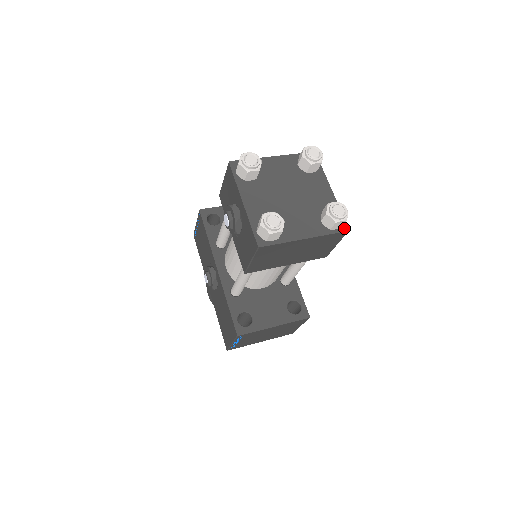
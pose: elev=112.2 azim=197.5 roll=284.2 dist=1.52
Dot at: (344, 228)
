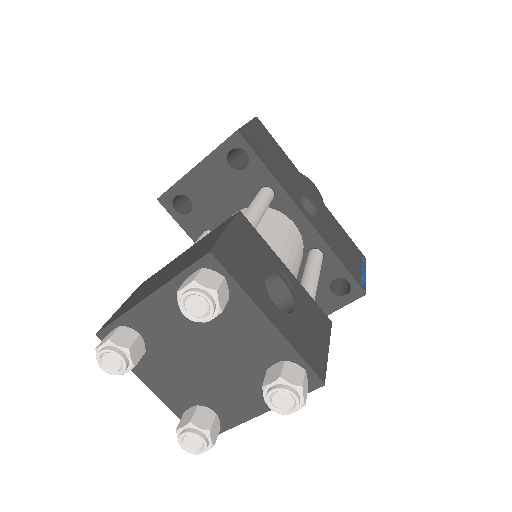
Dot at: (314, 384)
